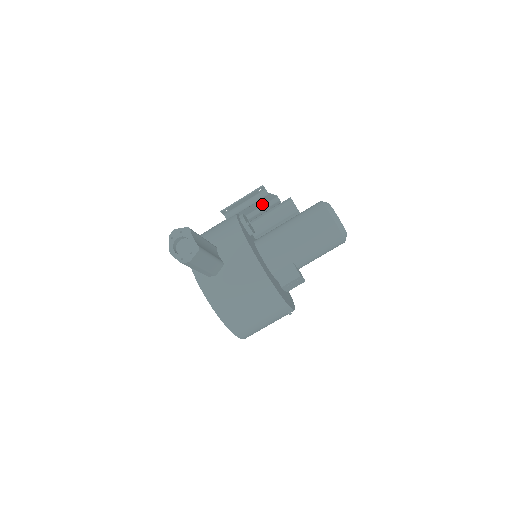
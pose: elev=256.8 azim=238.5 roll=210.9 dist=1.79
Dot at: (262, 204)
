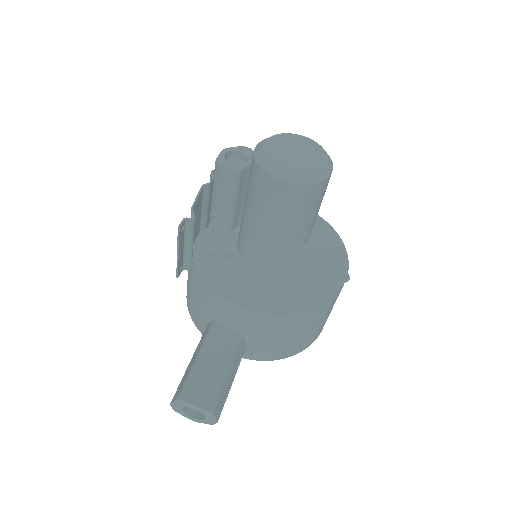
Dot at: (199, 208)
